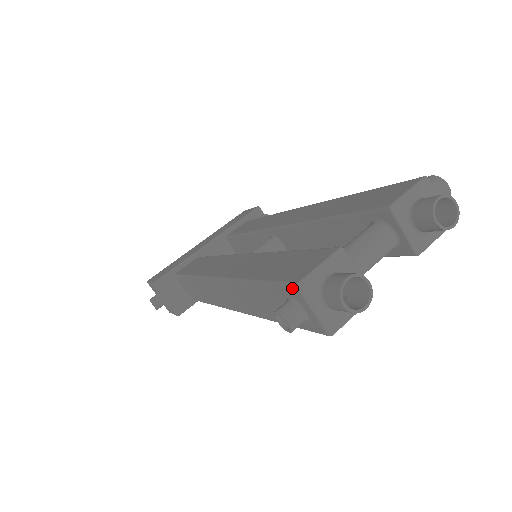
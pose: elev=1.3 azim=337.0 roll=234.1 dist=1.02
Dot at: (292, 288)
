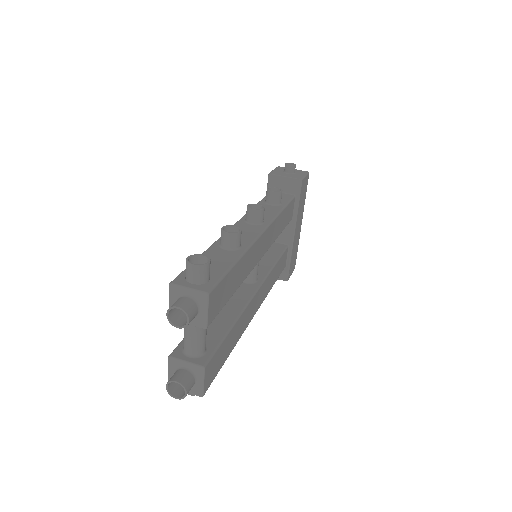
Dot at: occluded
